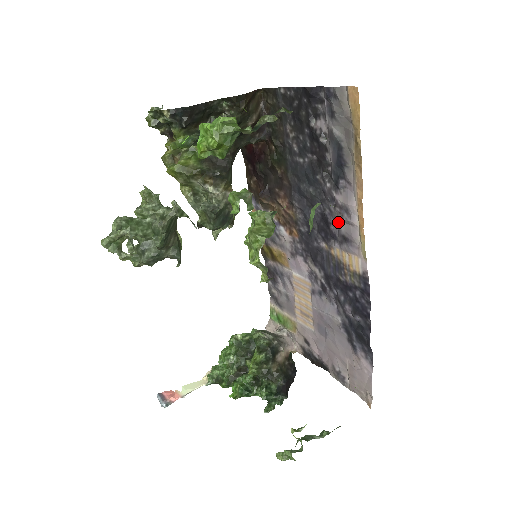
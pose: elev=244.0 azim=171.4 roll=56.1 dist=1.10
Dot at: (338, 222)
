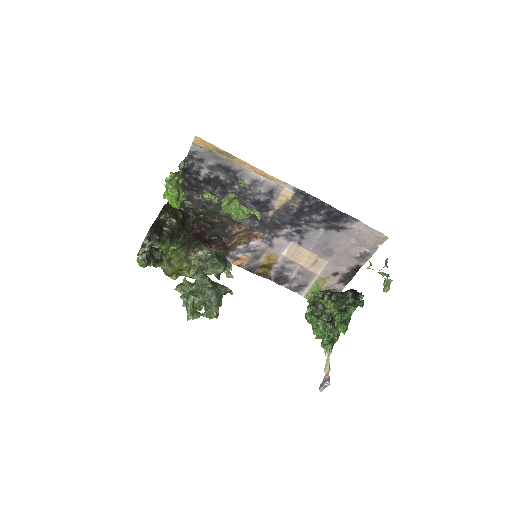
Dot at: (259, 192)
